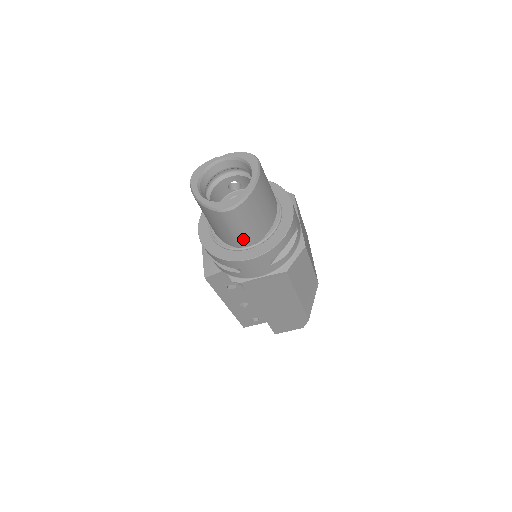
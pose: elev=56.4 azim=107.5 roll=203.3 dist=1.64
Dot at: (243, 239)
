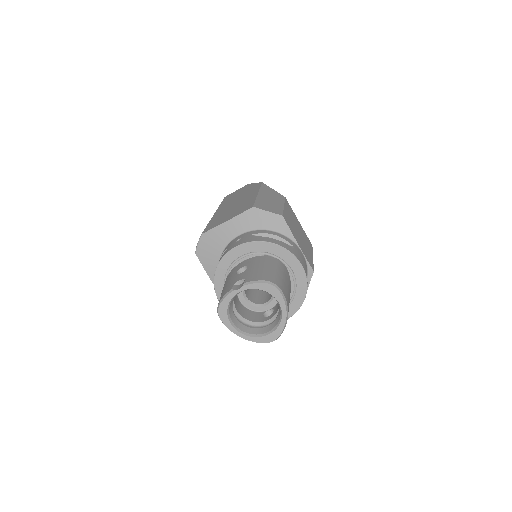
Dot at: occluded
